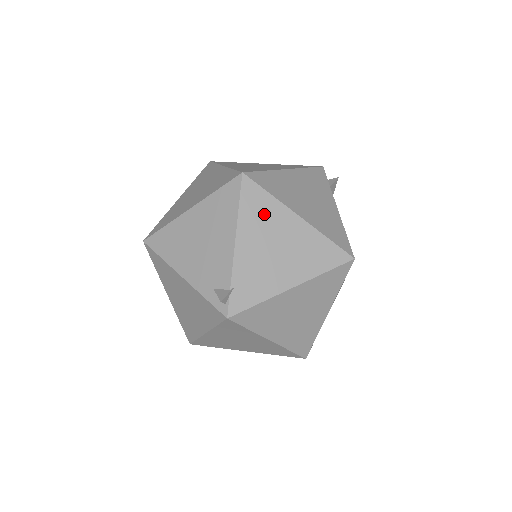
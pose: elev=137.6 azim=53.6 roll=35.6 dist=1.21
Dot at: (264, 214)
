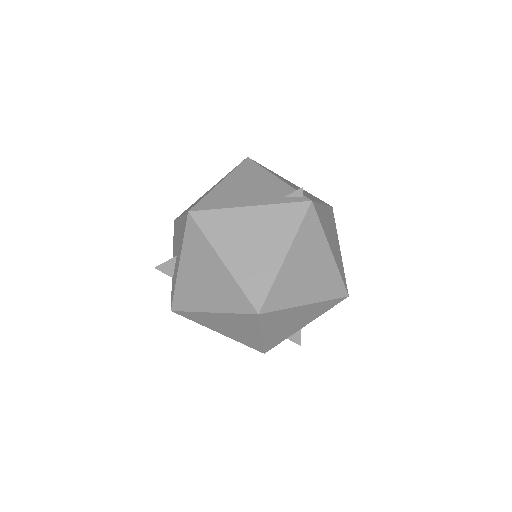
Dot at: occluded
